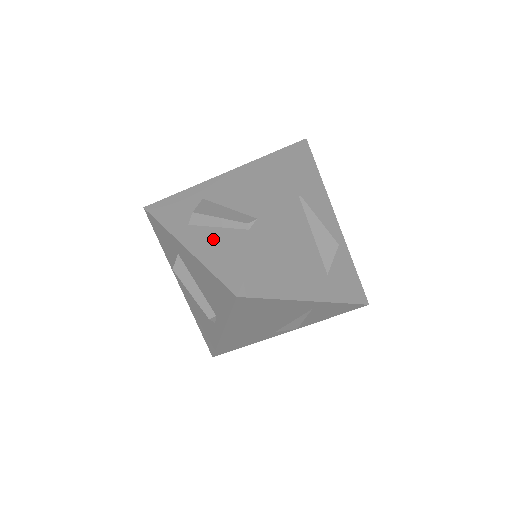
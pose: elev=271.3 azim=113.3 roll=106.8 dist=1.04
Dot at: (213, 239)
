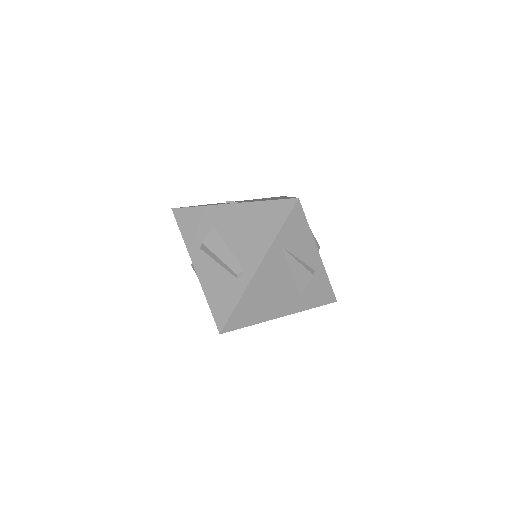
Dot at: (214, 274)
